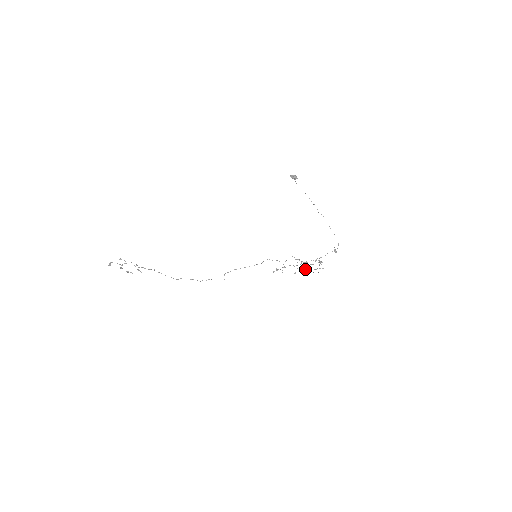
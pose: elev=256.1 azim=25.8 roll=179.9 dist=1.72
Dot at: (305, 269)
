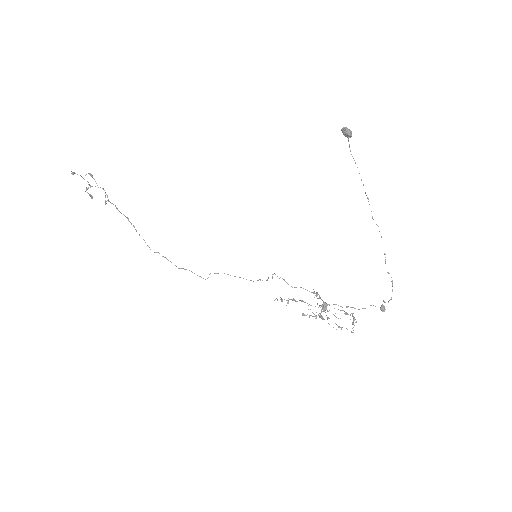
Dot at: occluded
